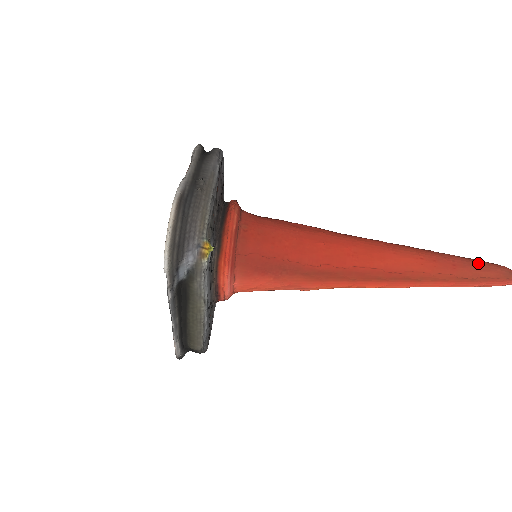
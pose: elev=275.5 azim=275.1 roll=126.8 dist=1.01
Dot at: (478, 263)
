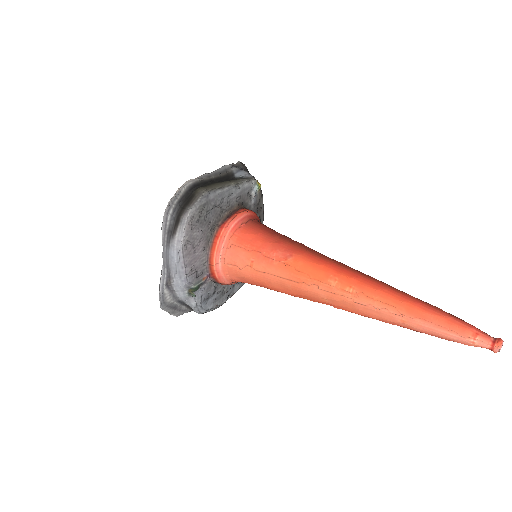
Dot at: occluded
